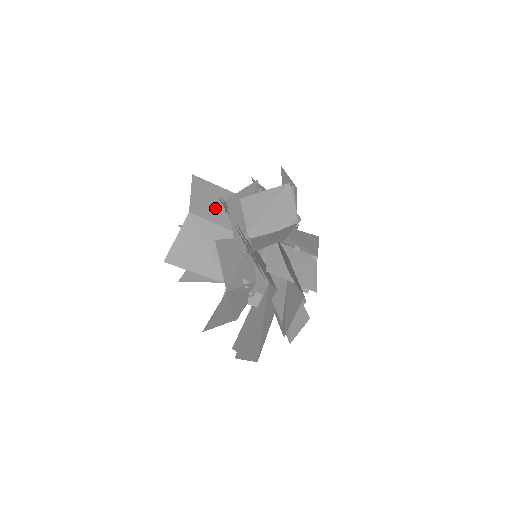
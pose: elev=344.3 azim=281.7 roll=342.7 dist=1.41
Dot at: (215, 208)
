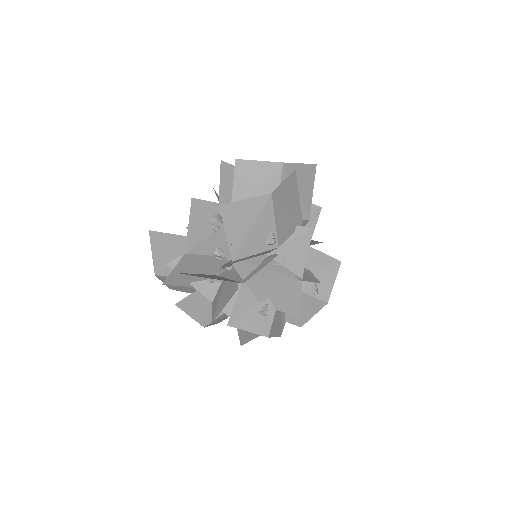
Dot at: occluded
